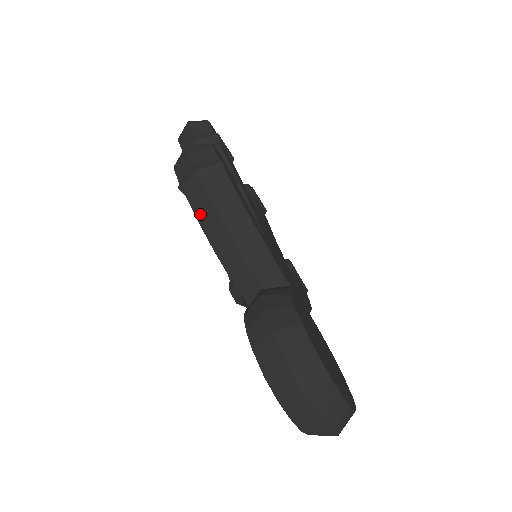
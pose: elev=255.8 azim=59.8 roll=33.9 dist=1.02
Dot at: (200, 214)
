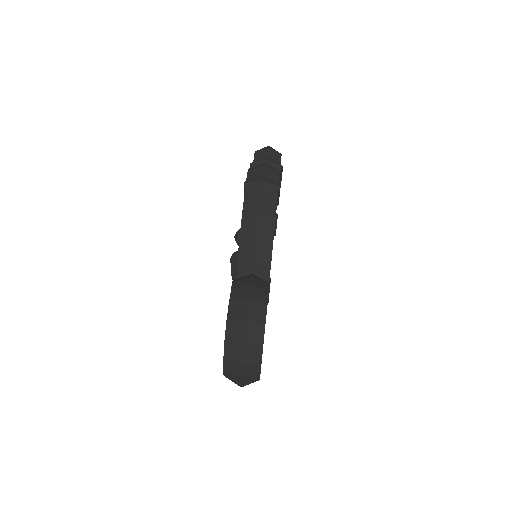
Dot at: (247, 207)
